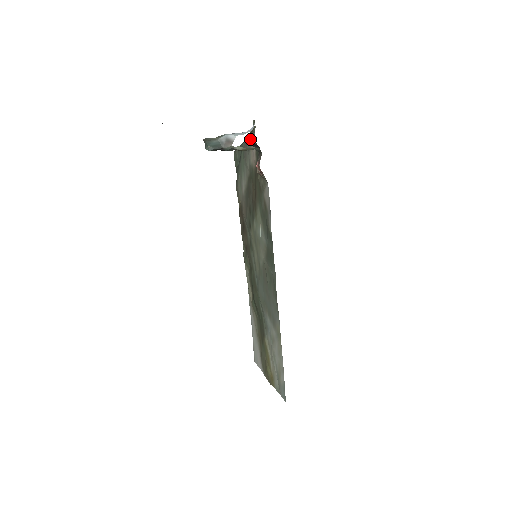
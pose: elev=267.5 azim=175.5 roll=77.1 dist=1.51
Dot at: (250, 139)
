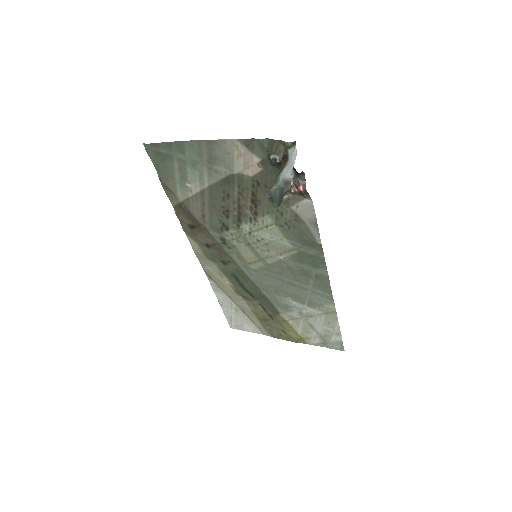
Dot at: (234, 145)
